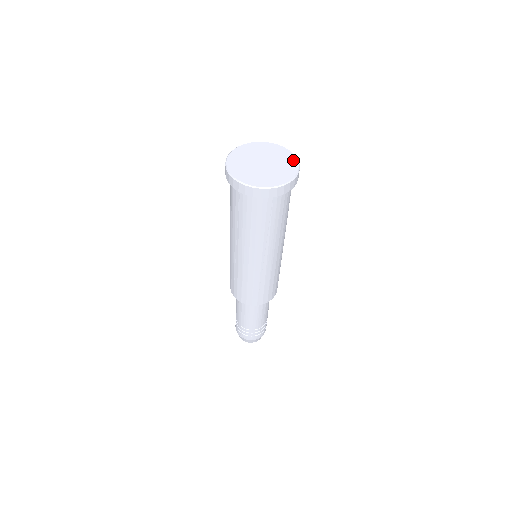
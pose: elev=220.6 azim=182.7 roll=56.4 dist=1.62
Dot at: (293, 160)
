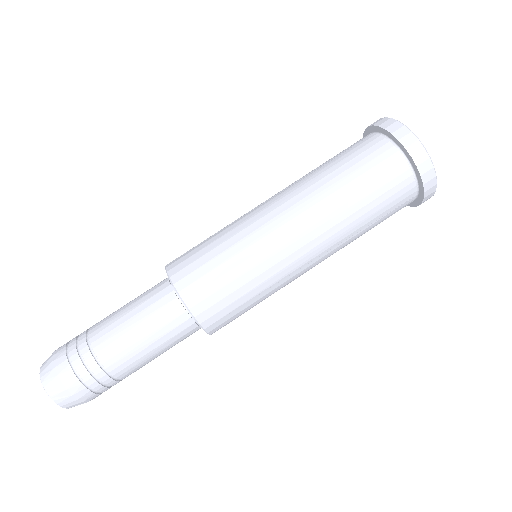
Dot at: occluded
